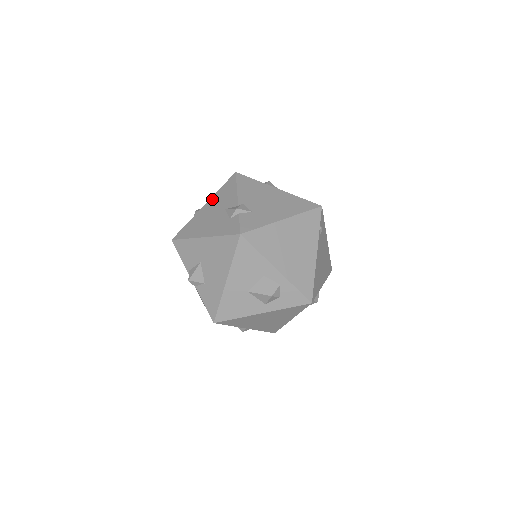
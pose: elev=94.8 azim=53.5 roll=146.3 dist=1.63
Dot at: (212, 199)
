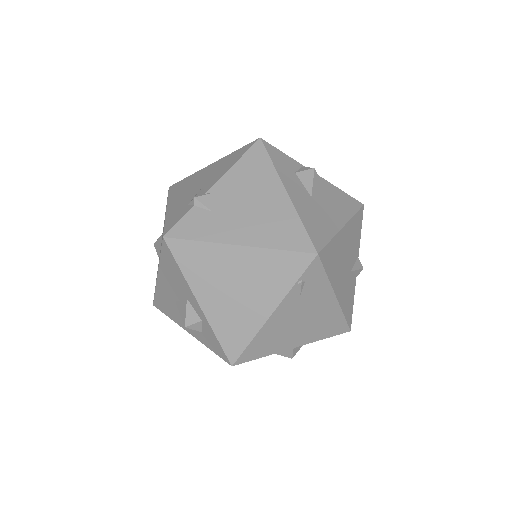
Dot at: (218, 161)
